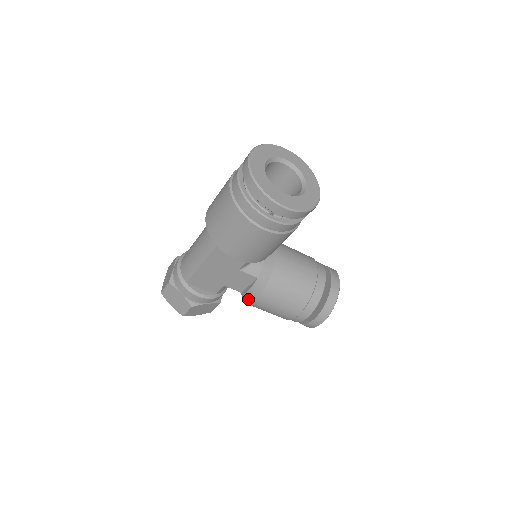
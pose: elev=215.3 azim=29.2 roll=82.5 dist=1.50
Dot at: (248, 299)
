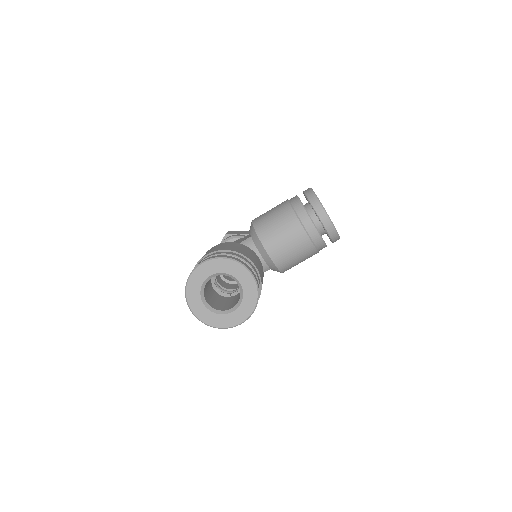
Dot at: occluded
